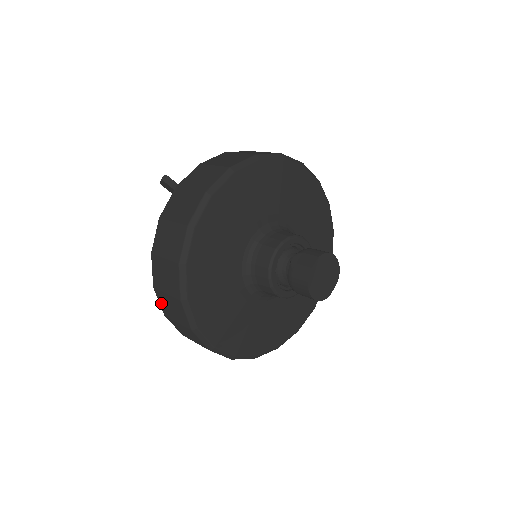
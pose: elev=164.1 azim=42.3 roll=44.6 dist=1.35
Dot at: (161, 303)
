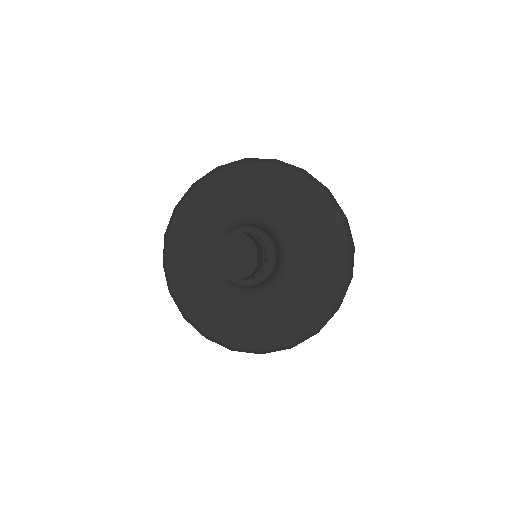
Dot at: occluded
